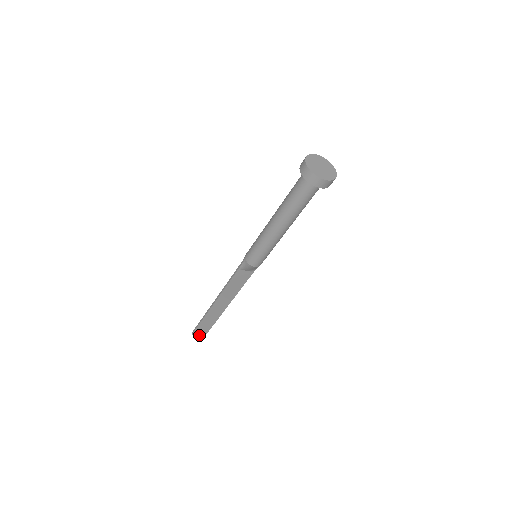
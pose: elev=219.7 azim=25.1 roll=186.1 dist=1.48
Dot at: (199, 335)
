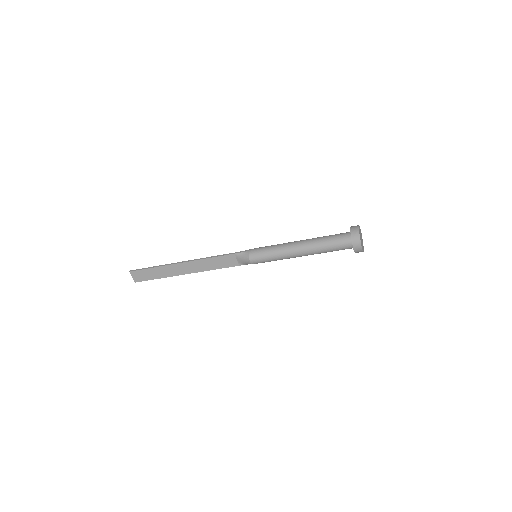
Dot at: (133, 277)
